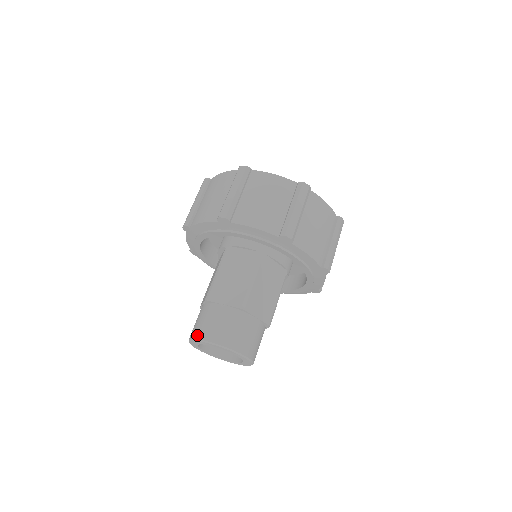
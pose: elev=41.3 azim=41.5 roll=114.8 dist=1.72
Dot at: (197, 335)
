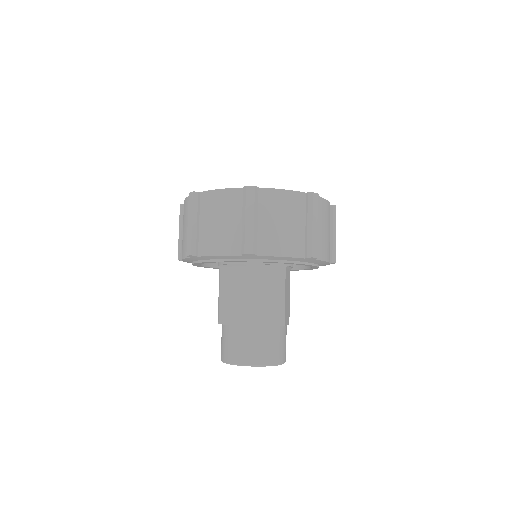
Dot at: (222, 357)
